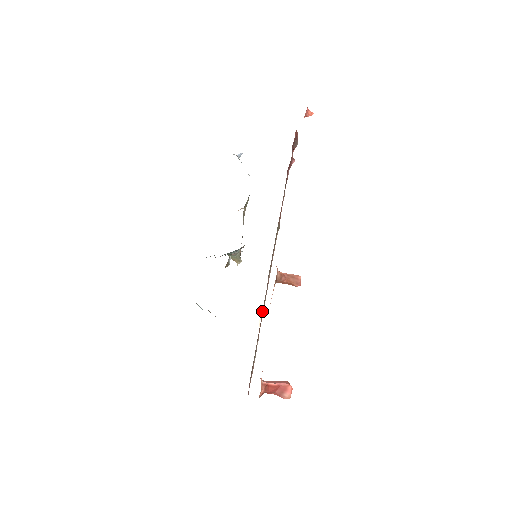
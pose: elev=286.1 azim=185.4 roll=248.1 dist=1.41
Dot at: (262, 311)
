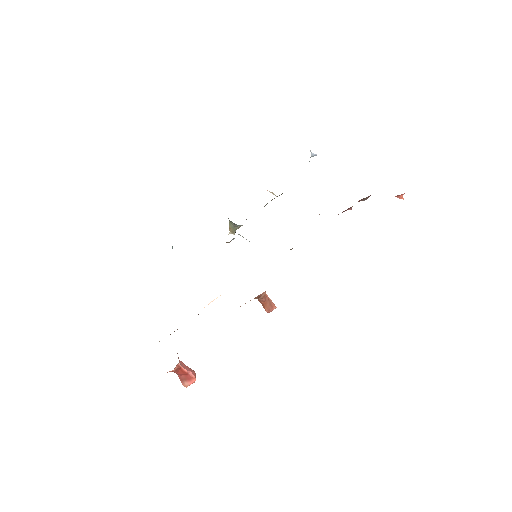
Dot at: occluded
